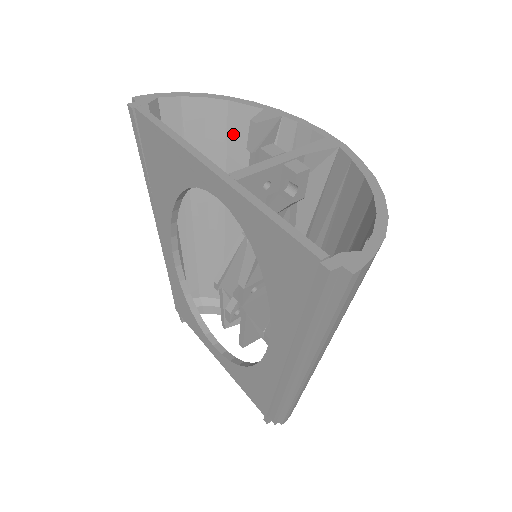
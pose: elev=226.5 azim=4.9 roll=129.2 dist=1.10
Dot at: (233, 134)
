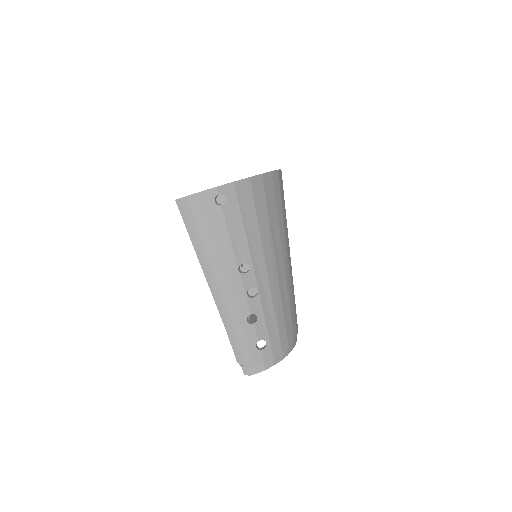
Dot at: occluded
